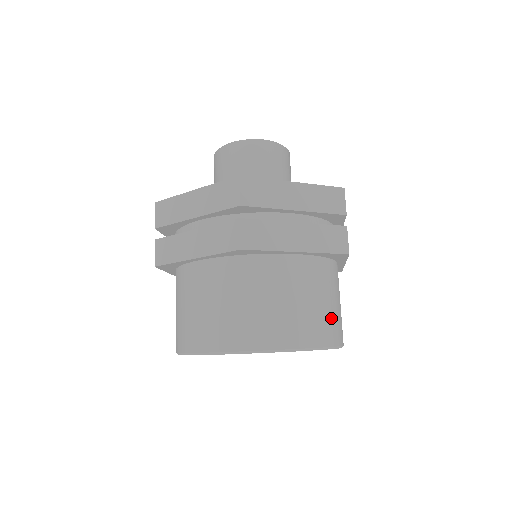
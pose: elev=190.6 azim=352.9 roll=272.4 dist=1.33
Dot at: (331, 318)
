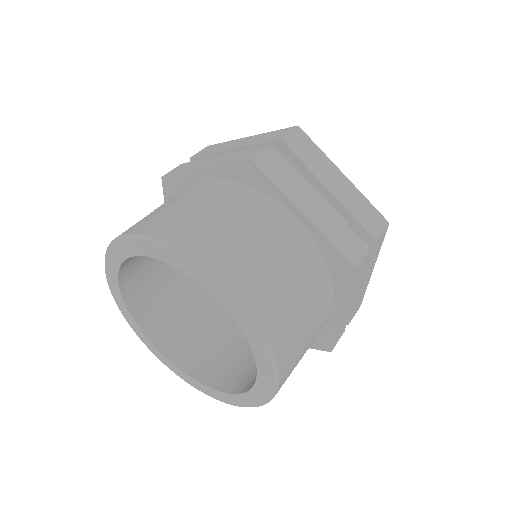
Dot at: occluded
